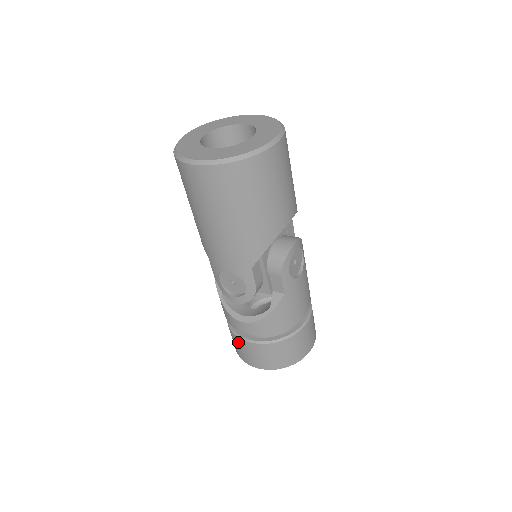
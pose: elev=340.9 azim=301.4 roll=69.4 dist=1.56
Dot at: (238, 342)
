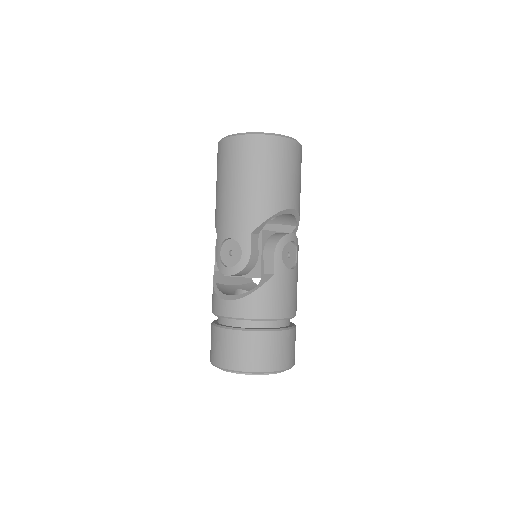
Dot at: (216, 335)
